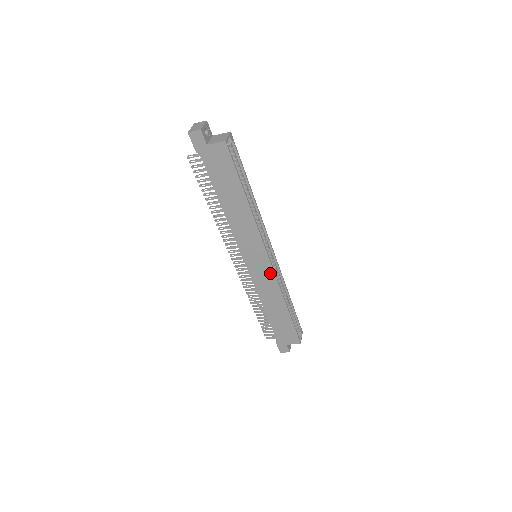
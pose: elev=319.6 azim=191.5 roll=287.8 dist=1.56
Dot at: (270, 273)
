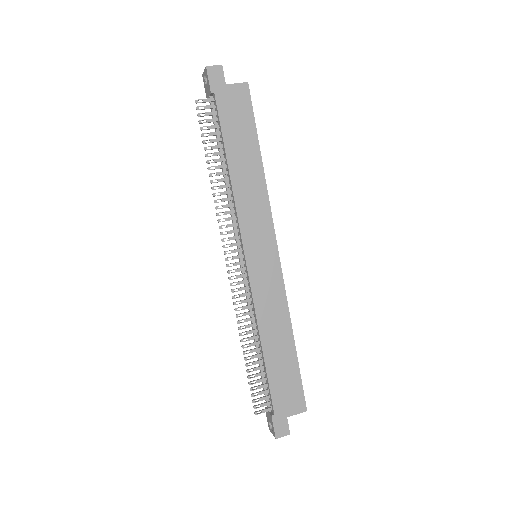
Dot at: (277, 276)
